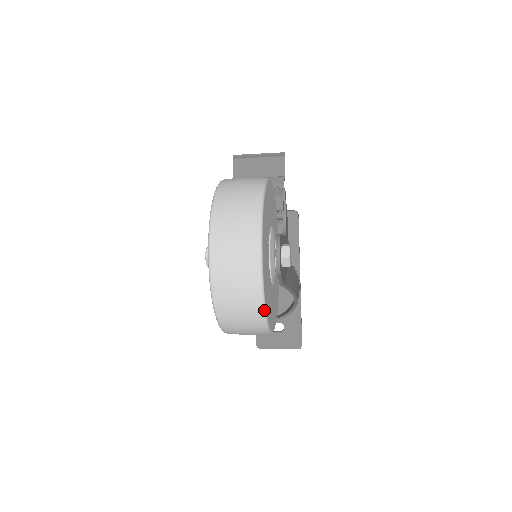
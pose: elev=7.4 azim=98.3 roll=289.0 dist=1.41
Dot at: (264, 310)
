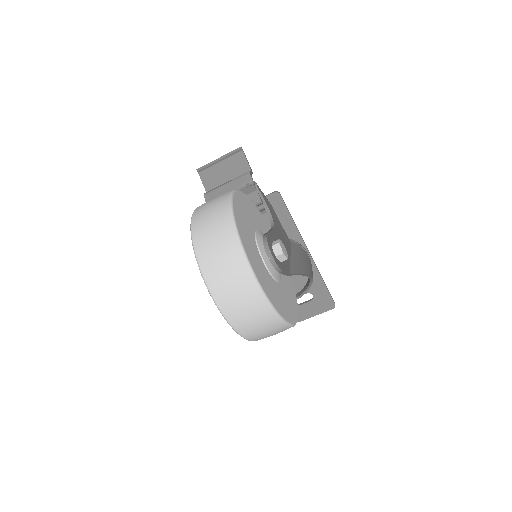
Dot at: (278, 316)
